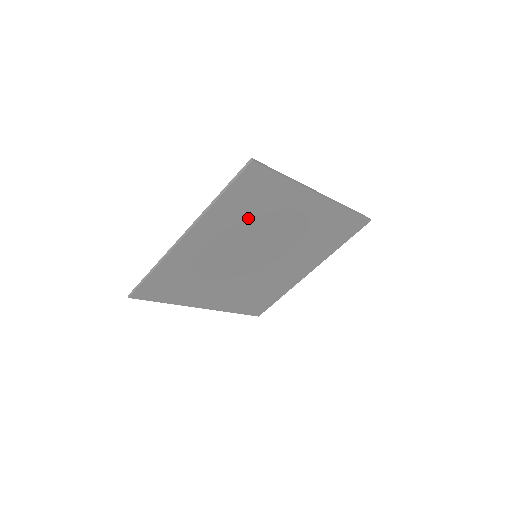
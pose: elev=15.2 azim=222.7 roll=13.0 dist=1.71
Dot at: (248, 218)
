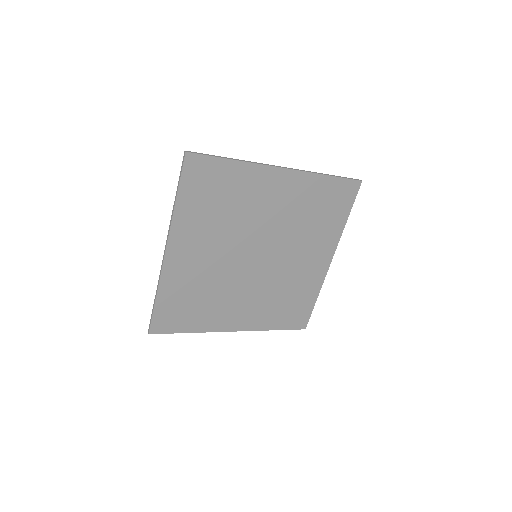
Dot at: (219, 214)
